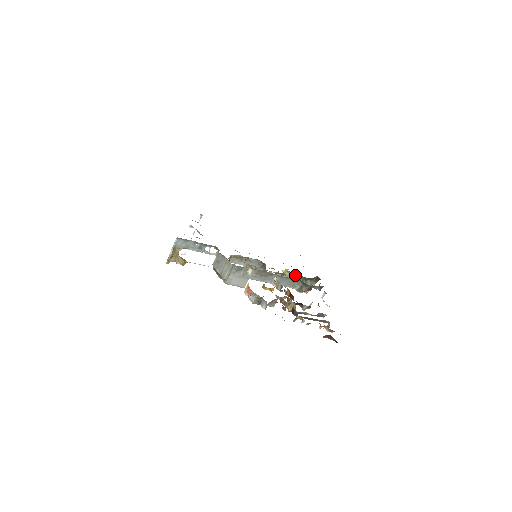
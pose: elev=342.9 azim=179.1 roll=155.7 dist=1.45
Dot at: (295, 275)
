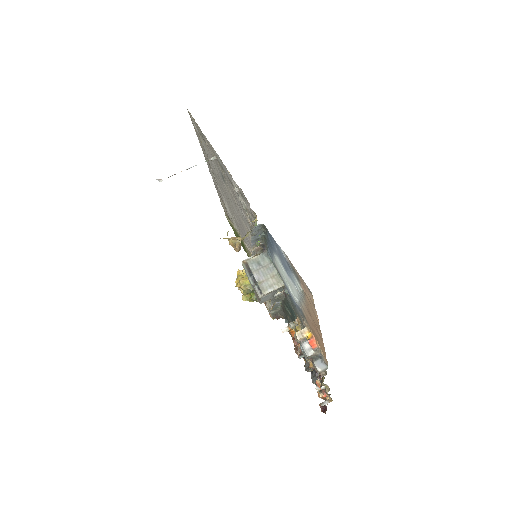
Dot at: occluded
